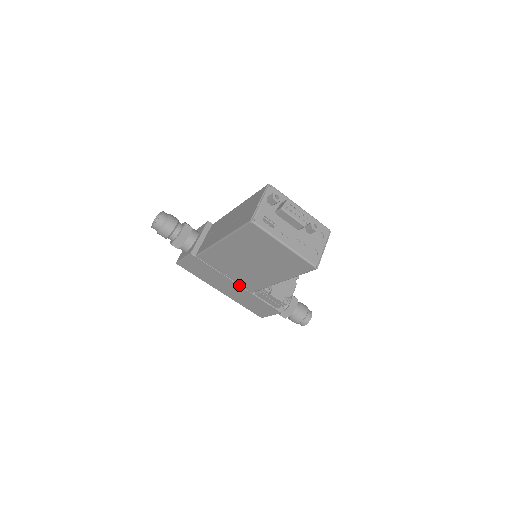
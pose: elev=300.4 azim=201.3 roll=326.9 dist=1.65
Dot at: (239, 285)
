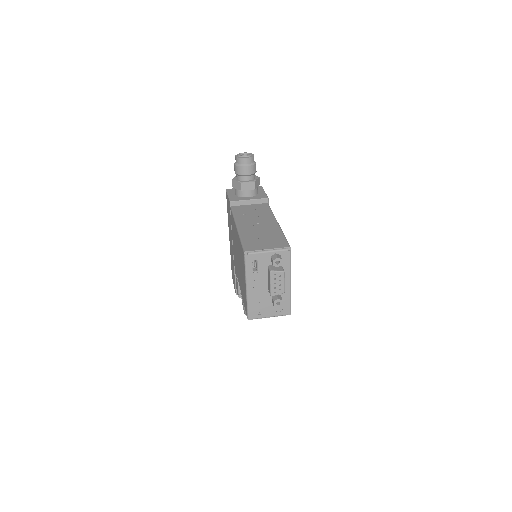
Dot at: (233, 252)
